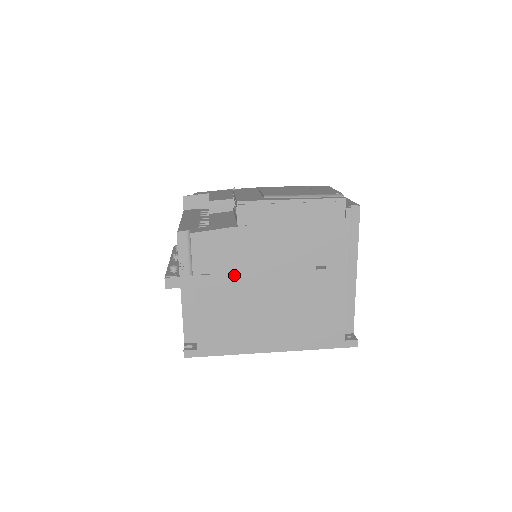
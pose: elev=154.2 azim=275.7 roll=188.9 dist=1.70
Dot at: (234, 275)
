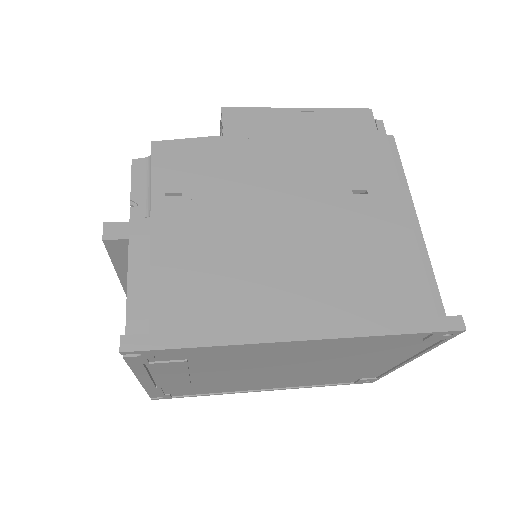
Dot at: (220, 200)
